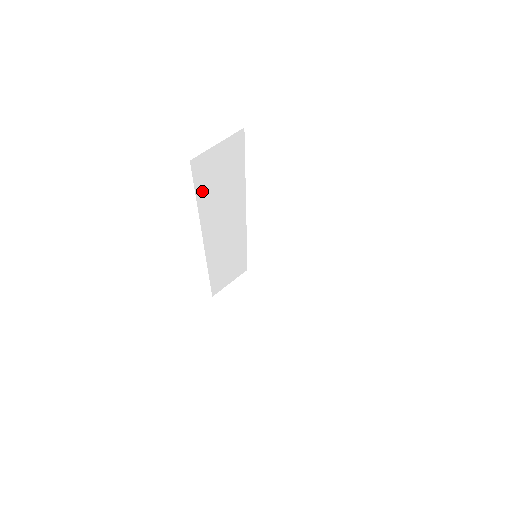
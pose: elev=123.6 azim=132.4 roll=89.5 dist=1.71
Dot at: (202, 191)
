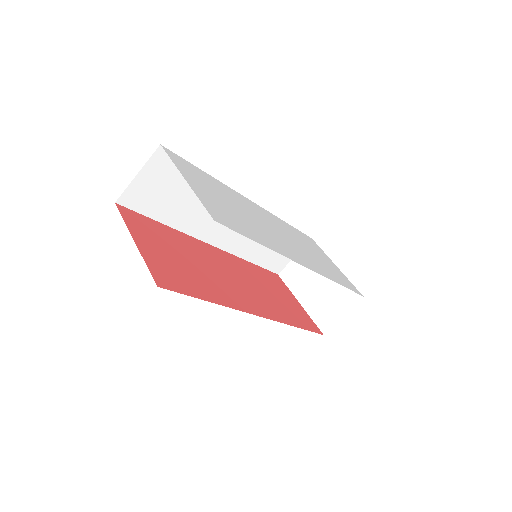
Dot at: (162, 214)
